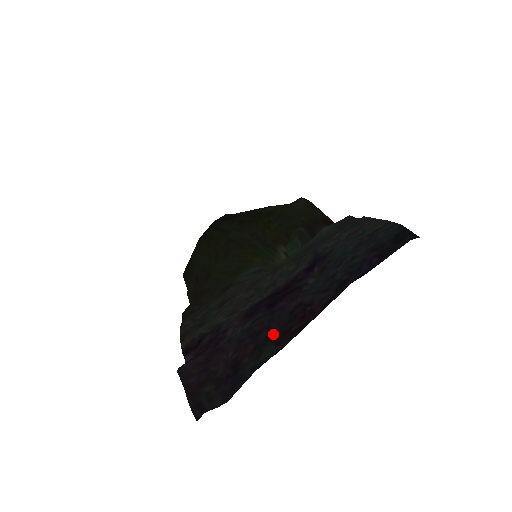
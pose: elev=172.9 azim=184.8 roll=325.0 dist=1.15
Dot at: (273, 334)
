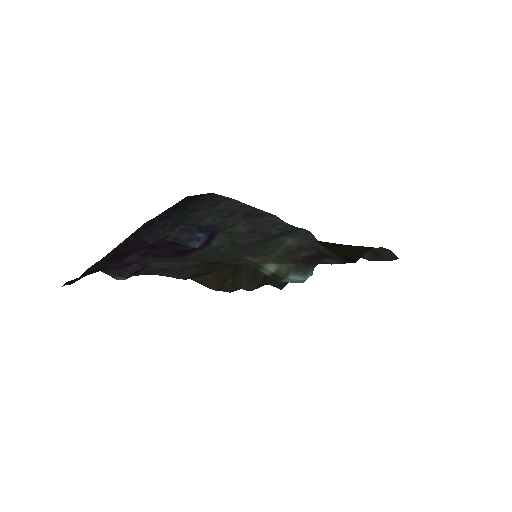
Dot at: (119, 255)
